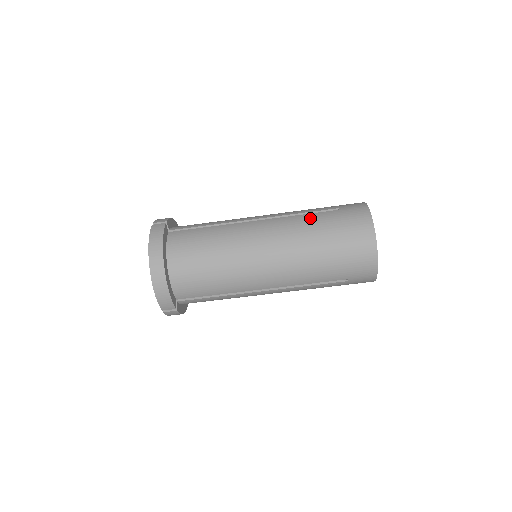
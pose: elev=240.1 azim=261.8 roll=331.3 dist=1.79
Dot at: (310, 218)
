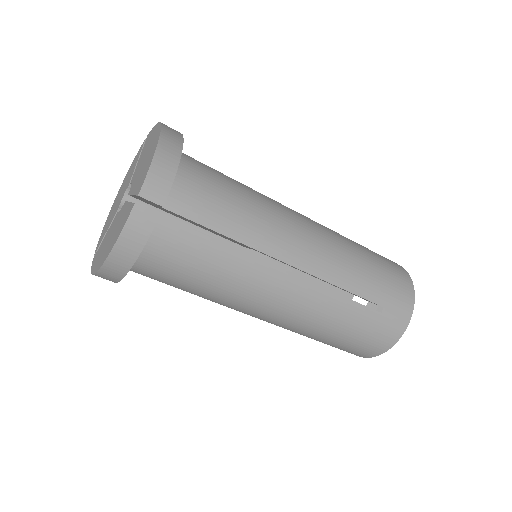
Dot at: (344, 310)
